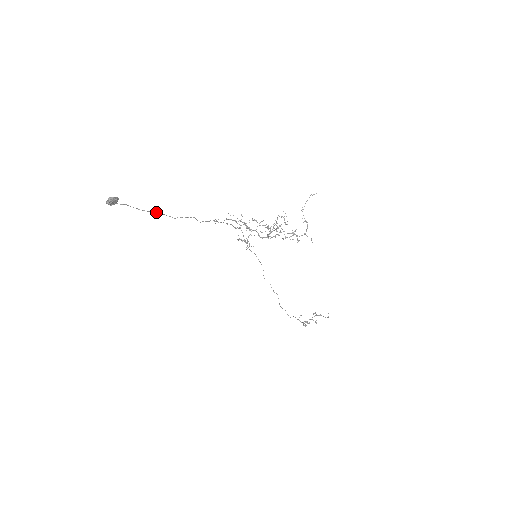
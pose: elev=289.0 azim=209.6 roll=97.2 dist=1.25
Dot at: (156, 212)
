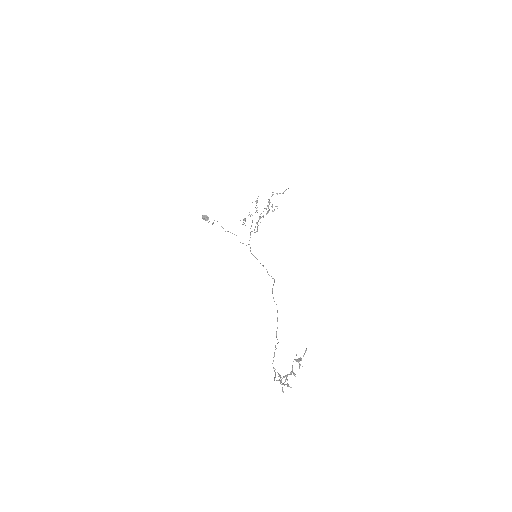
Dot at: occluded
